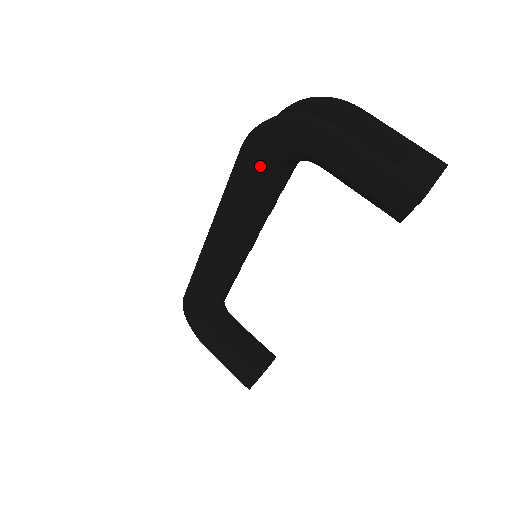
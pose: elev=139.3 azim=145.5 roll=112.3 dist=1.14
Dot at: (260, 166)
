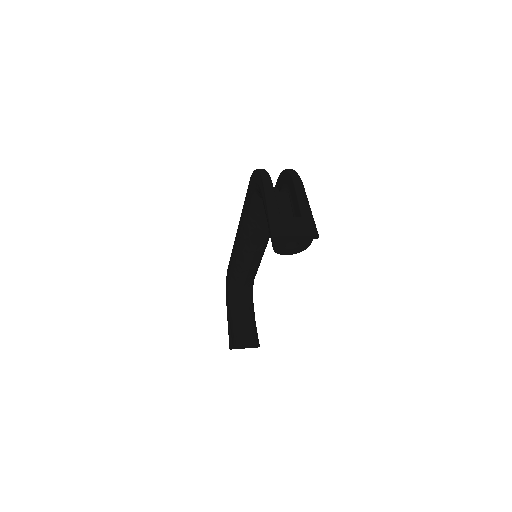
Dot at: (252, 194)
